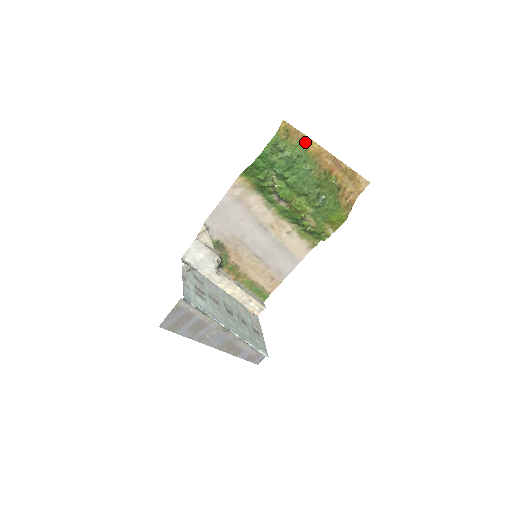
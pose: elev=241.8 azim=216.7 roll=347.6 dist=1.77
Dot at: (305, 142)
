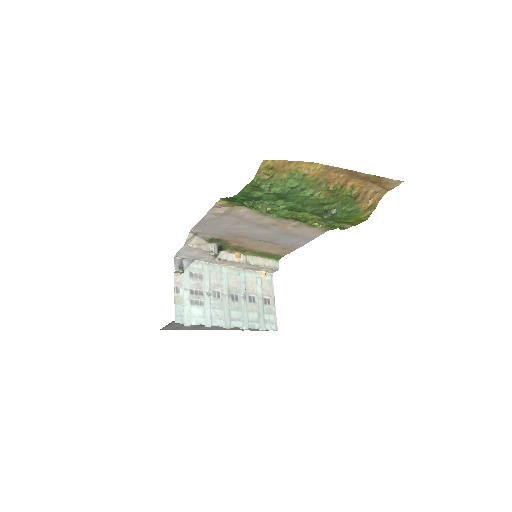
Dot at: (302, 169)
